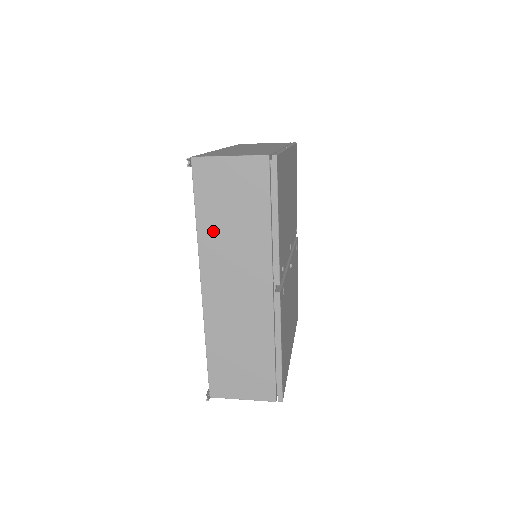
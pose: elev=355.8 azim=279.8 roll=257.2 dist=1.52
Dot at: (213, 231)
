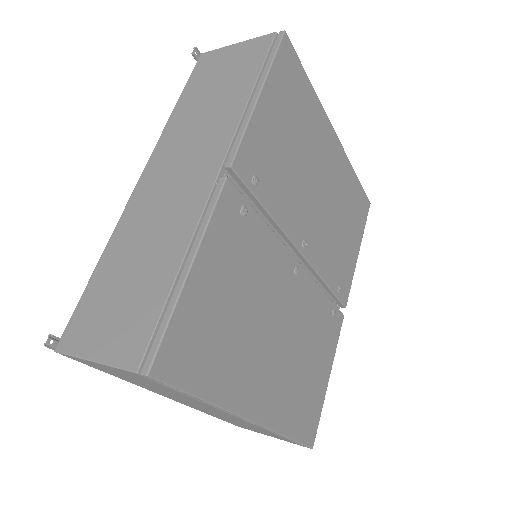
Dot at: (185, 114)
